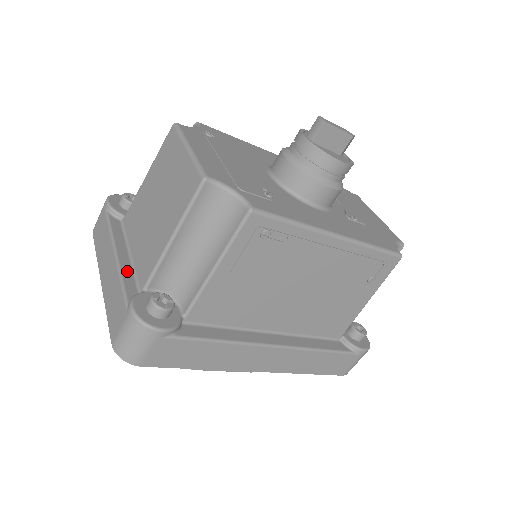
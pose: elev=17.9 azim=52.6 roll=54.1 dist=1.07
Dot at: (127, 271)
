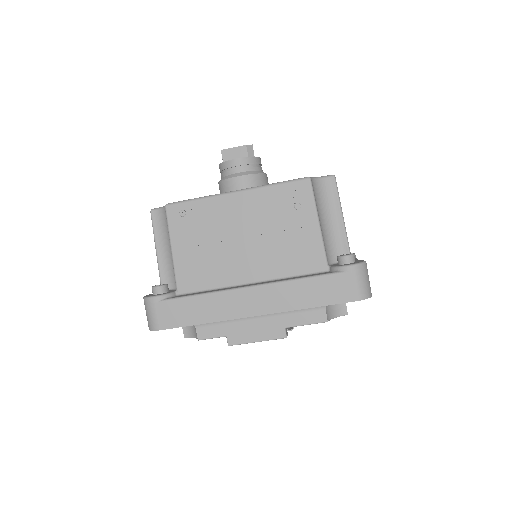
Dot at: occluded
